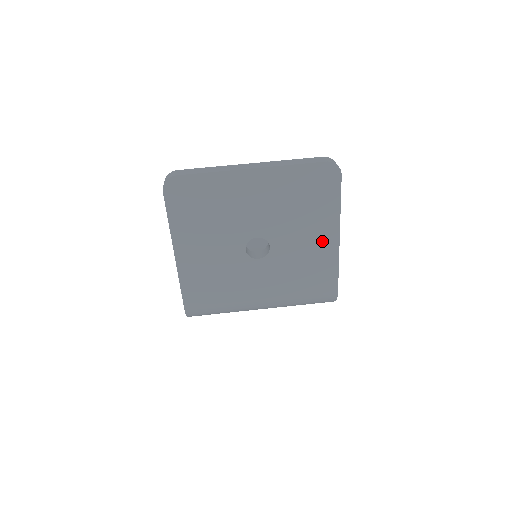
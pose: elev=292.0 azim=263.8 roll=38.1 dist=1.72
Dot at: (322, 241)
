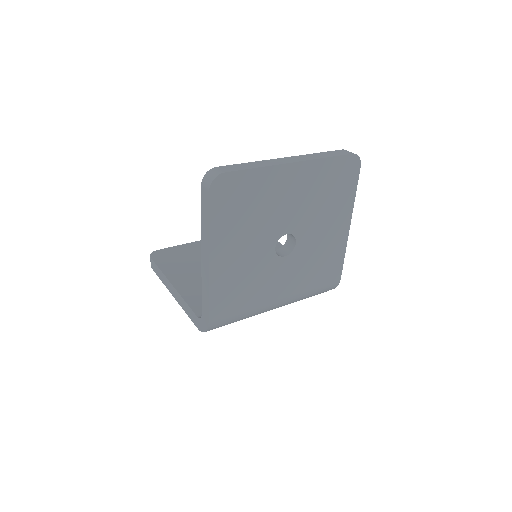
Dot at: (337, 232)
